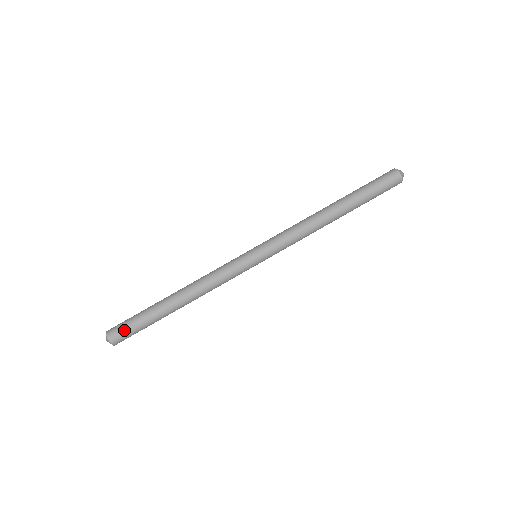
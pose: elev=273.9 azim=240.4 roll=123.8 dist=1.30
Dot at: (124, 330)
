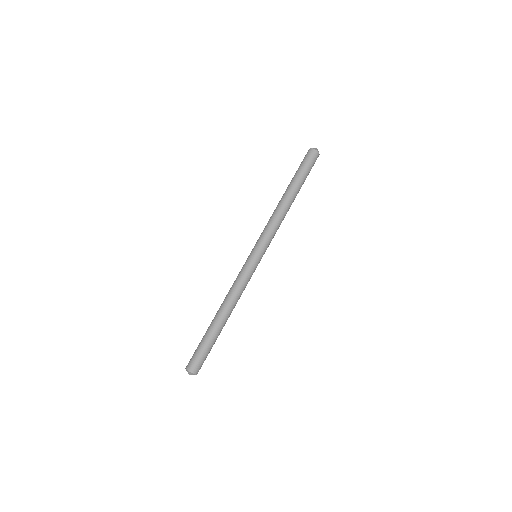
Dot at: (195, 357)
